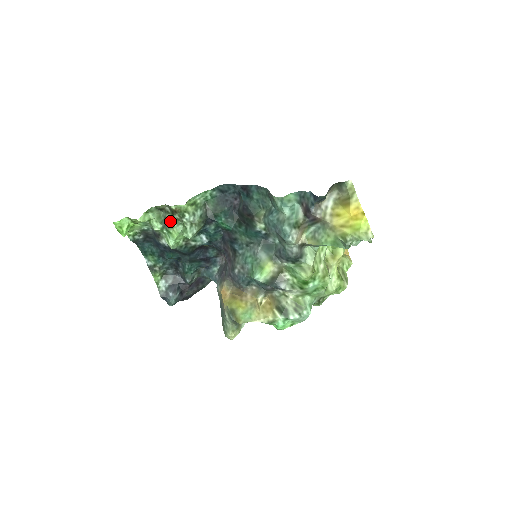
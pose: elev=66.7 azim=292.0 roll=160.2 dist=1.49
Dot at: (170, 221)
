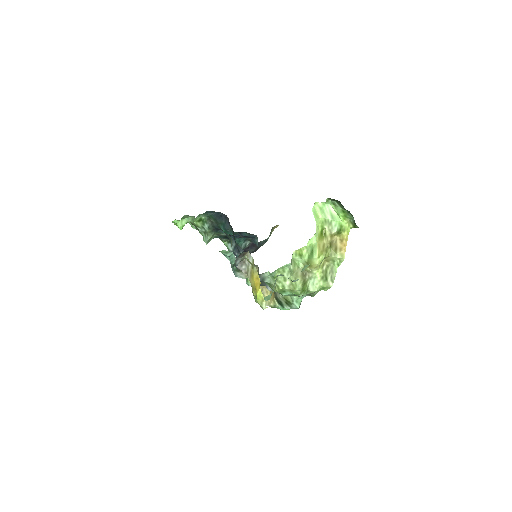
Dot at: occluded
